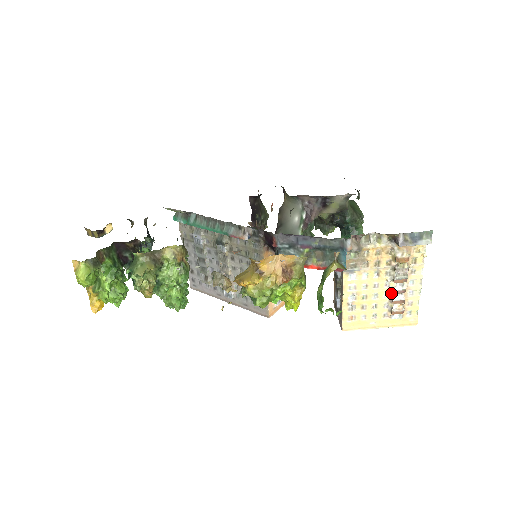
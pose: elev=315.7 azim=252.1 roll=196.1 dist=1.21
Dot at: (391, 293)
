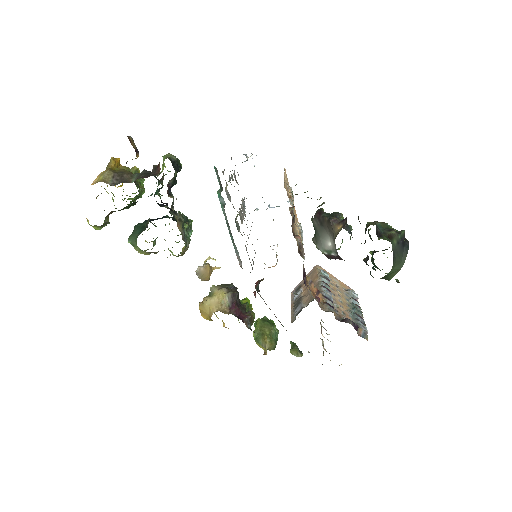
Dot at: occluded
